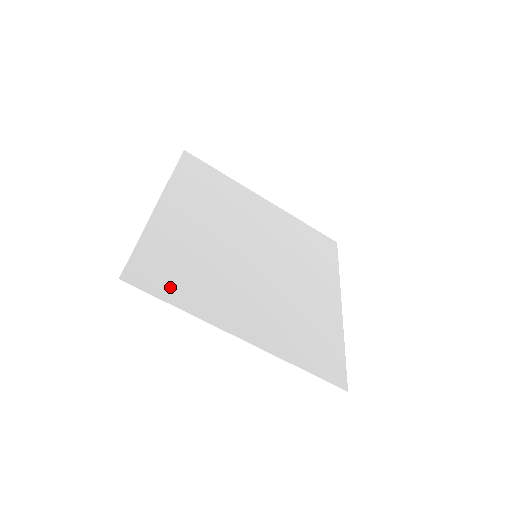
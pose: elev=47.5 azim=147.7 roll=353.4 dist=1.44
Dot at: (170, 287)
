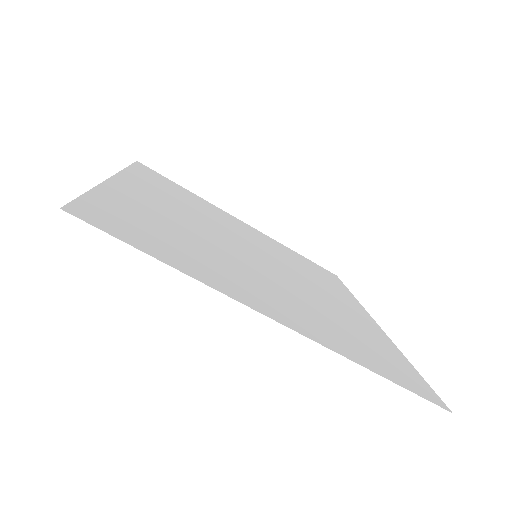
Dot at: (149, 242)
